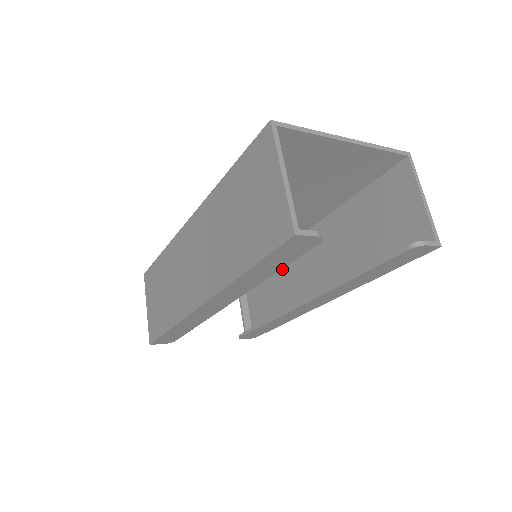
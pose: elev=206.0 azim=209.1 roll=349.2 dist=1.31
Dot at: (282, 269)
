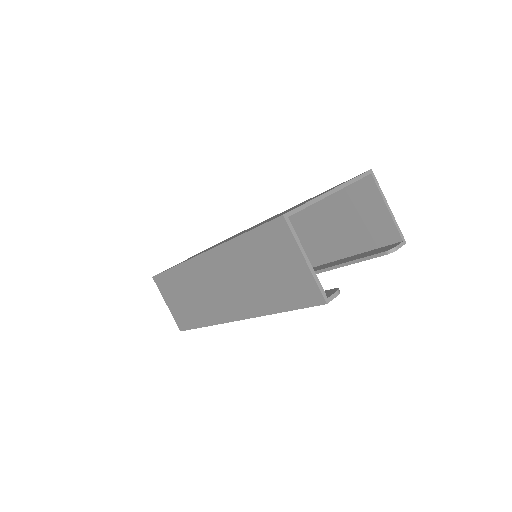
Dot at: occluded
